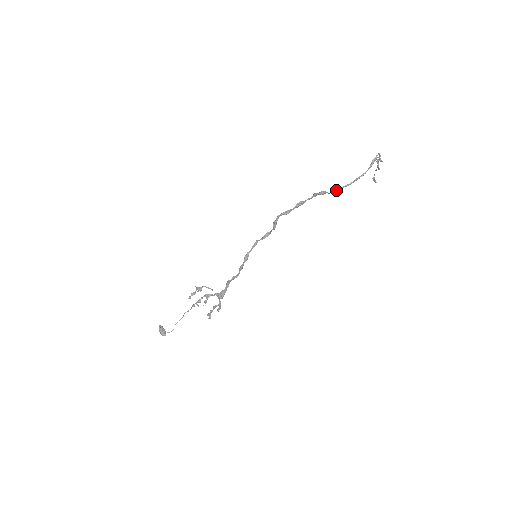
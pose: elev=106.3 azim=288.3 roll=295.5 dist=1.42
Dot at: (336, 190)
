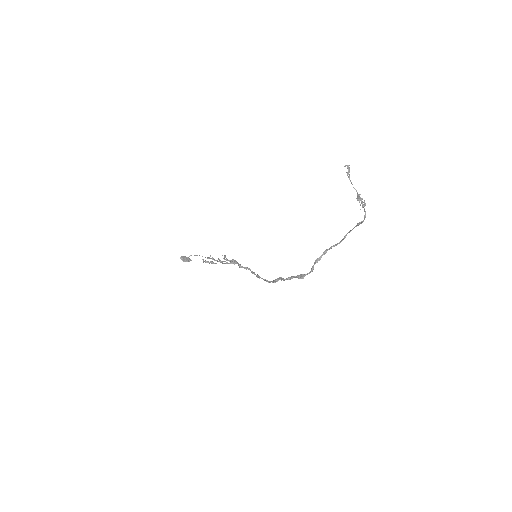
Dot at: occluded
